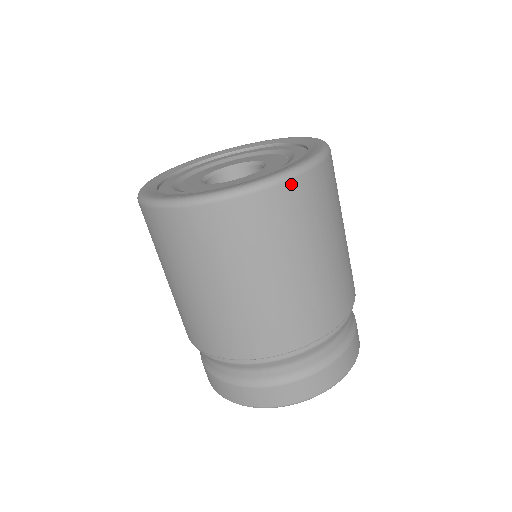
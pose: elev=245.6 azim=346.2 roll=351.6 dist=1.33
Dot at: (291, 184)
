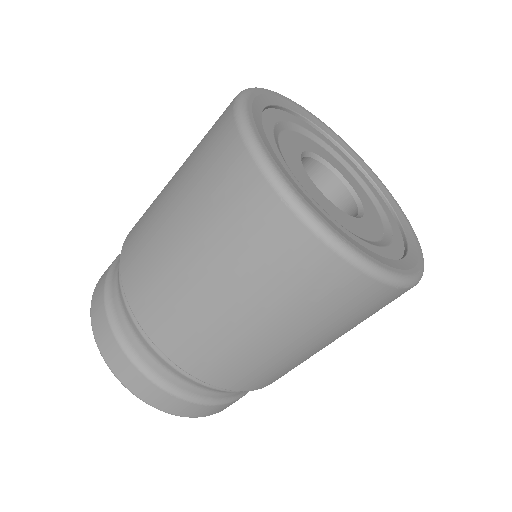
Dot at: (325, 252)
